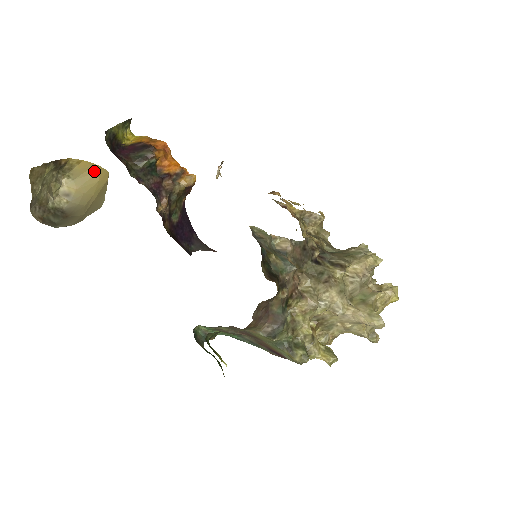
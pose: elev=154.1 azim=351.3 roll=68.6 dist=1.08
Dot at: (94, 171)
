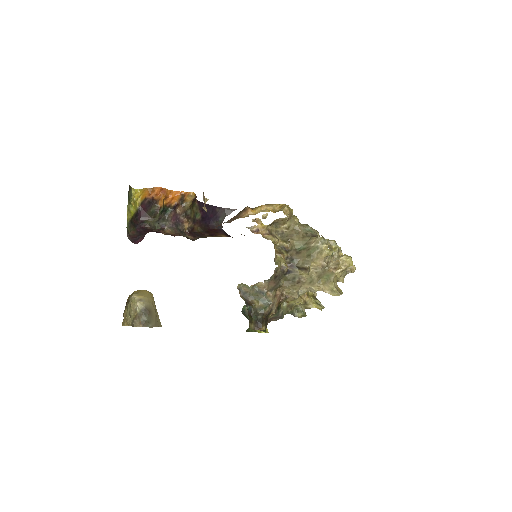
Dot at: (143, 290)
